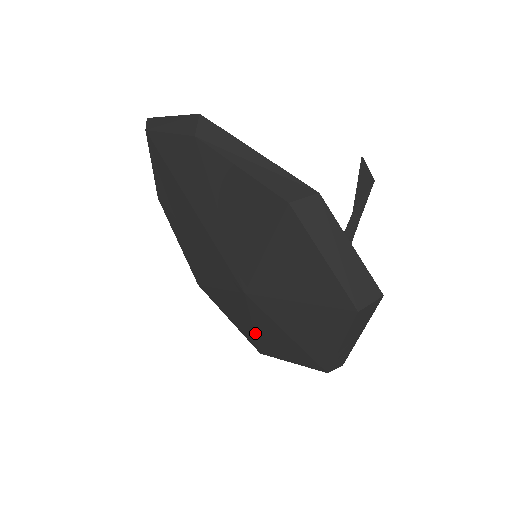
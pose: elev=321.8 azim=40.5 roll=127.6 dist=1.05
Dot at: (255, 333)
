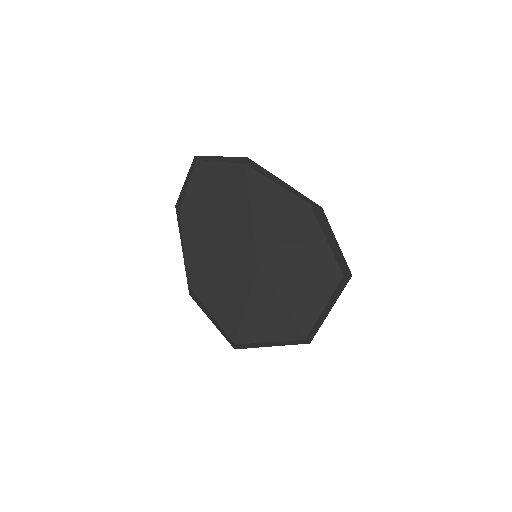
Dot at: (243, 315)
